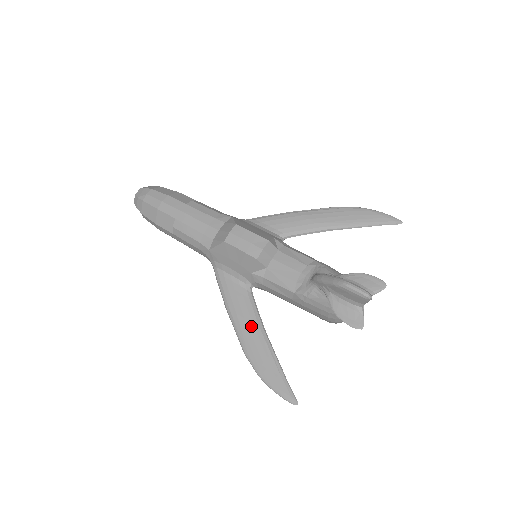
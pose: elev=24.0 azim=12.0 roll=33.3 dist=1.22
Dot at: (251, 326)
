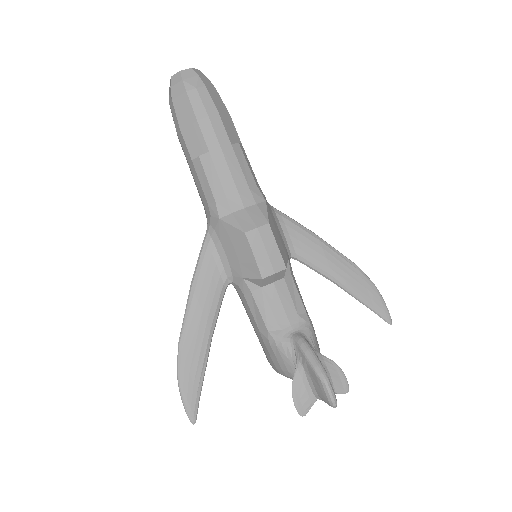
Dot at: (204, 324)
